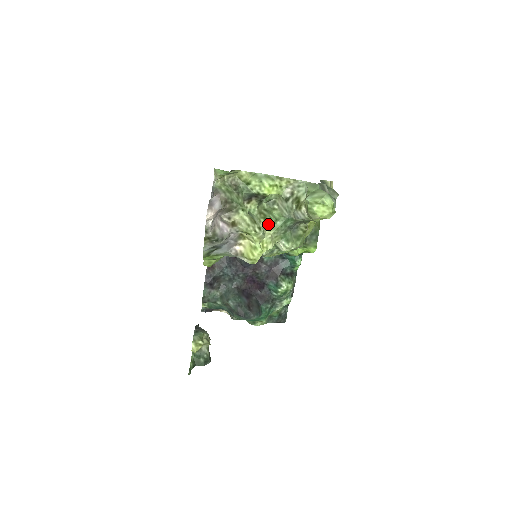
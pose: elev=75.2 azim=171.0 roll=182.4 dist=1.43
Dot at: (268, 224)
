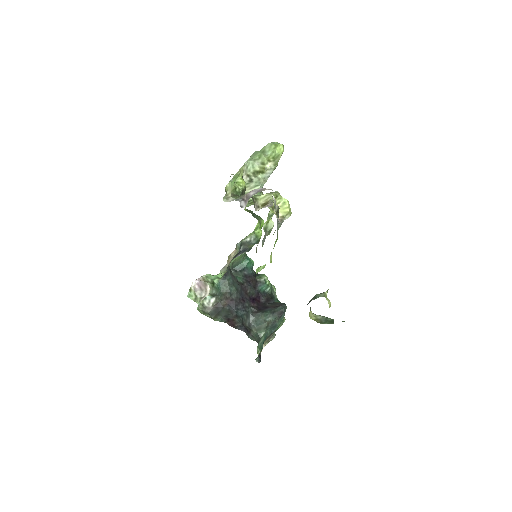
Dot at: occluded
